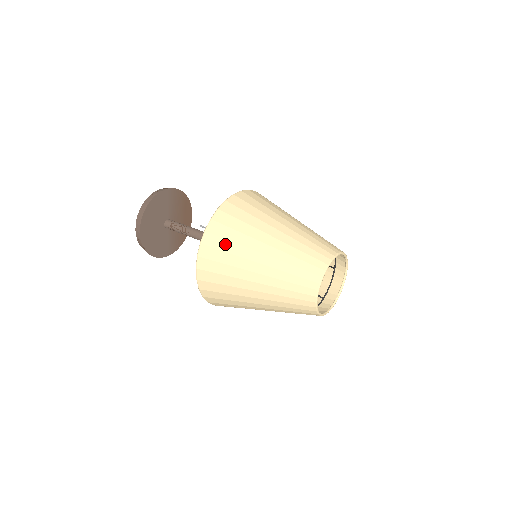
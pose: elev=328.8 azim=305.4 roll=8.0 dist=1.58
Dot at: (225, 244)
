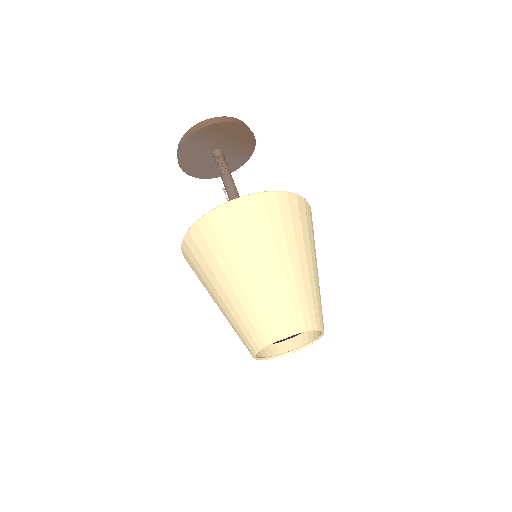
Dot at: occluded
